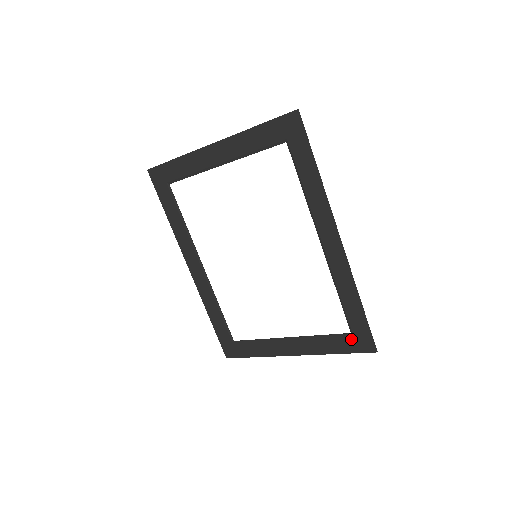
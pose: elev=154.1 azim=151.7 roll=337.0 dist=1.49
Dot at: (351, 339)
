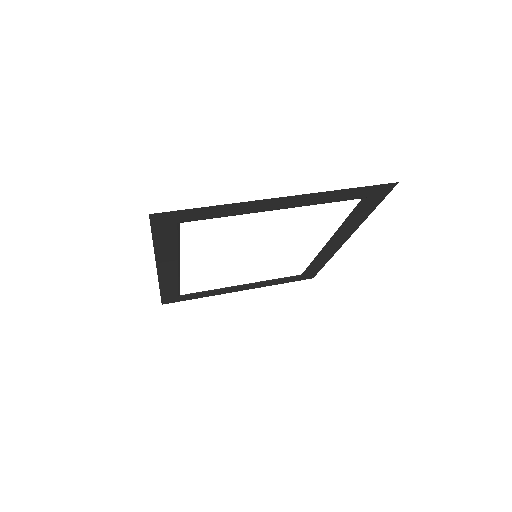
Dot at: (299, 277)
